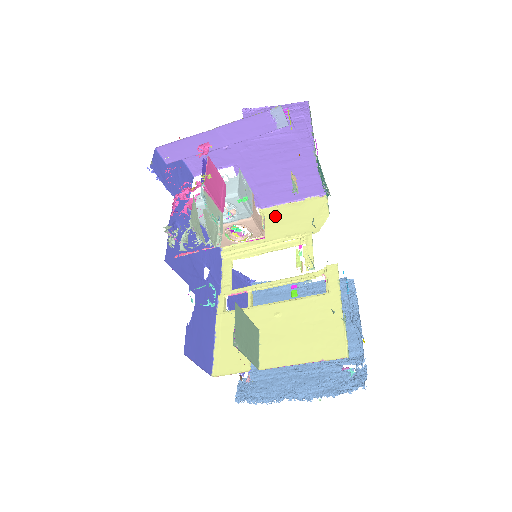
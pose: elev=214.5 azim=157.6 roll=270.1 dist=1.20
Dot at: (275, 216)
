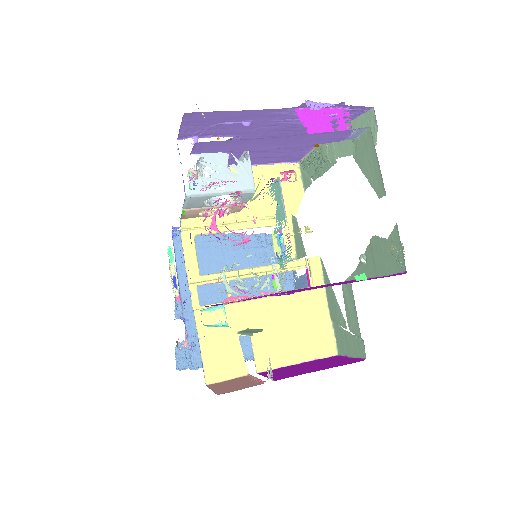
Dot at: occluded
